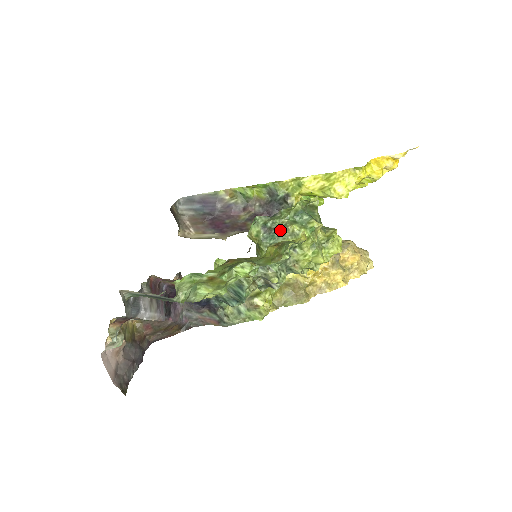
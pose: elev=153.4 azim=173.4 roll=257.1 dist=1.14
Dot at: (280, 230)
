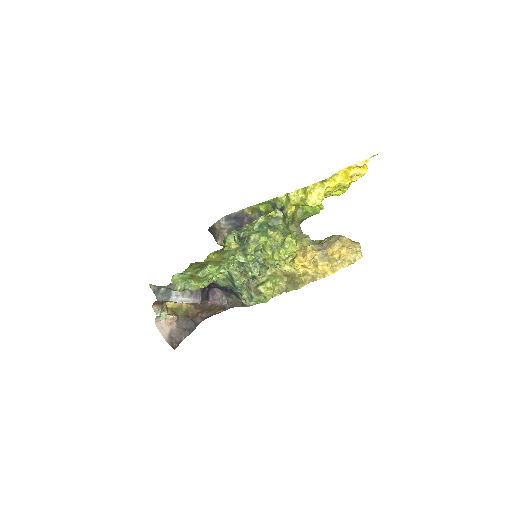
Dot at: (247, 239)
